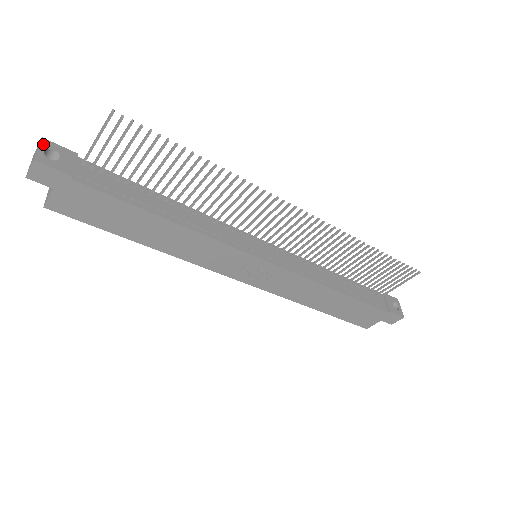
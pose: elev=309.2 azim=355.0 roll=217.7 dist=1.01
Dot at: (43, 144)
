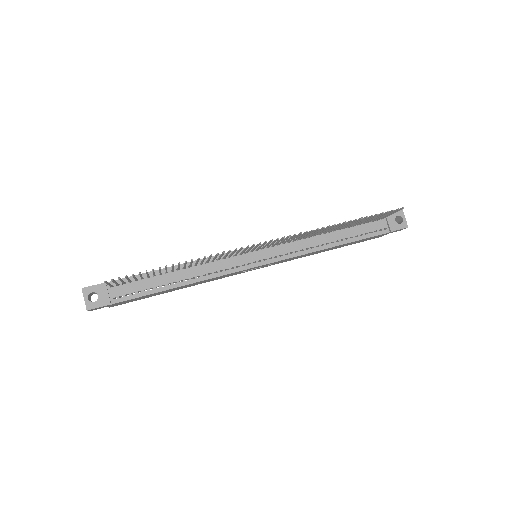
Dot at: (85, 293)
